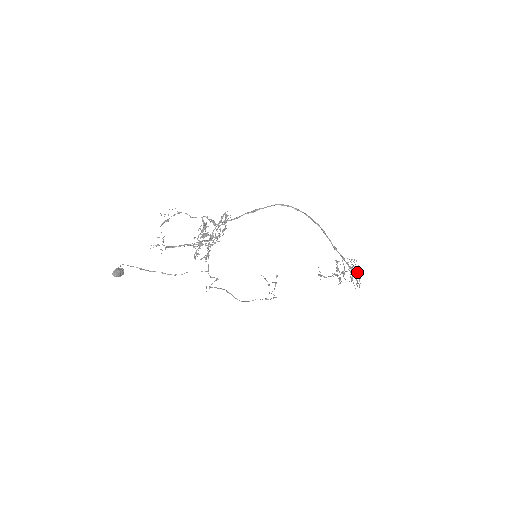
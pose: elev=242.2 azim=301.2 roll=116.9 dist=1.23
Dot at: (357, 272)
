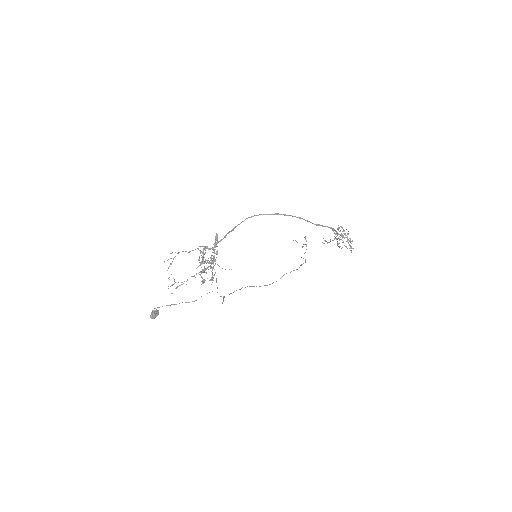
Dot at: occluded
